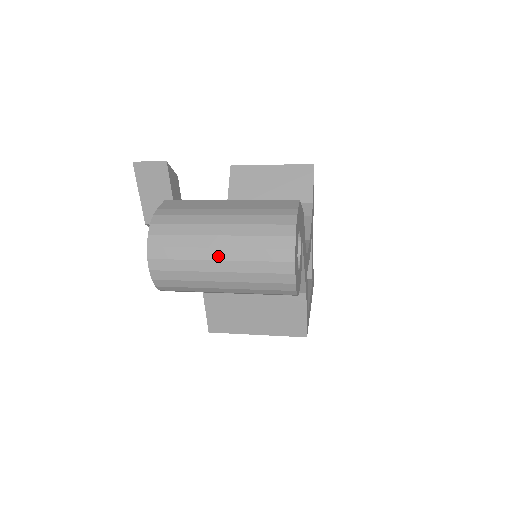
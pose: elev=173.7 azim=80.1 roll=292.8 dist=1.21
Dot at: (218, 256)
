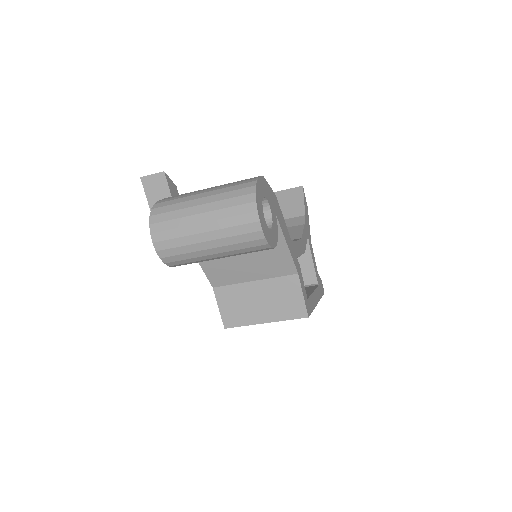
Dot at: (201, 220)
